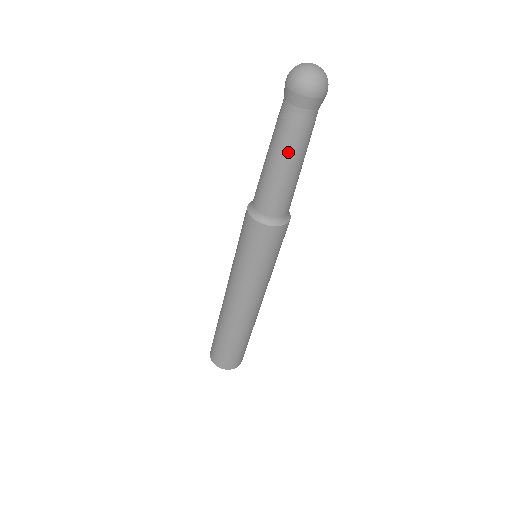
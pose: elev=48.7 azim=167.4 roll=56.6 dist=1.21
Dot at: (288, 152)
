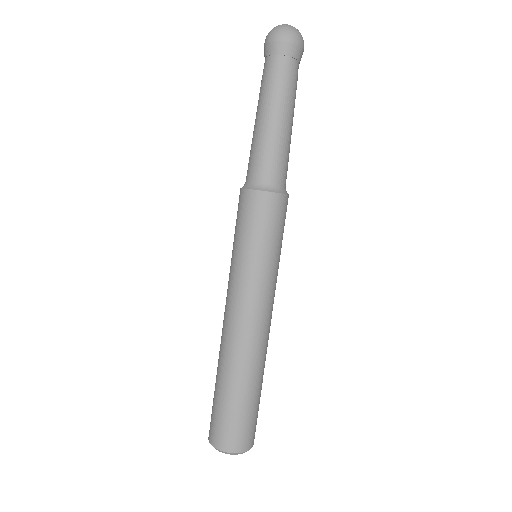
Dot at: (282, 104)
